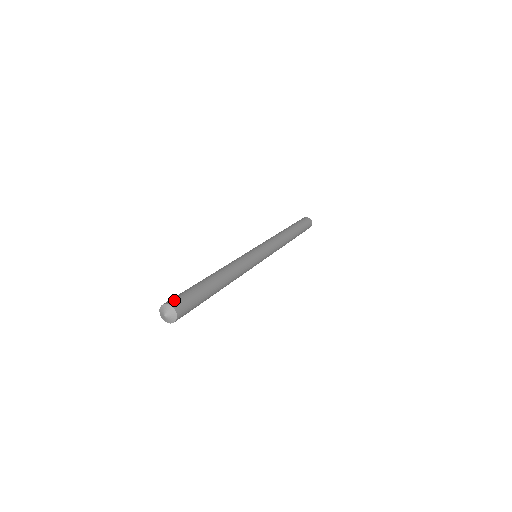
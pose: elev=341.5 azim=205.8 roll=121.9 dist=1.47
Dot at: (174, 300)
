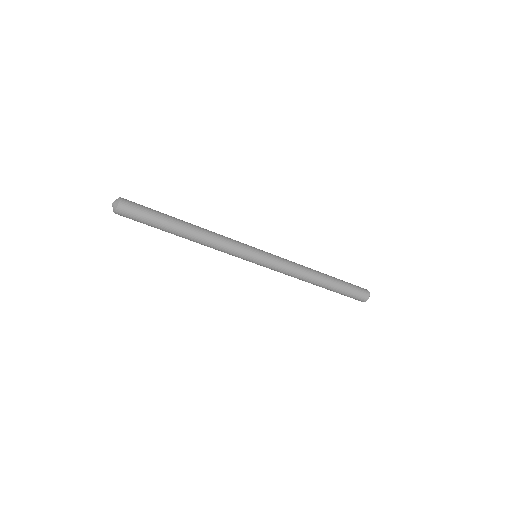
Dot at: occluded
